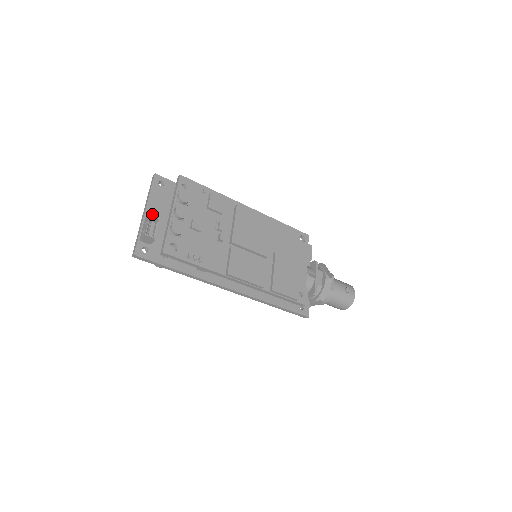
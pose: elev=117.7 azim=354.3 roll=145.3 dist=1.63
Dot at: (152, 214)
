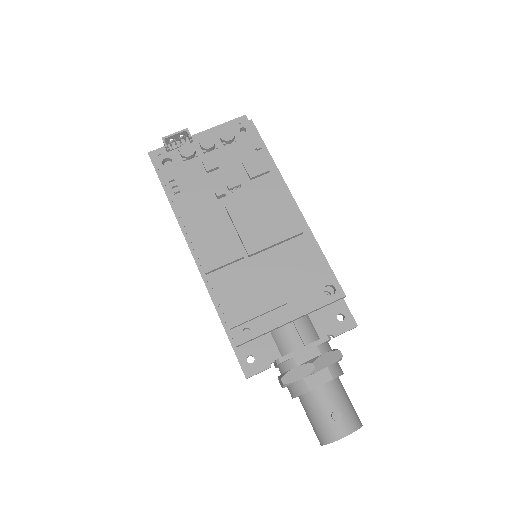
Dot at: (188, 130)
